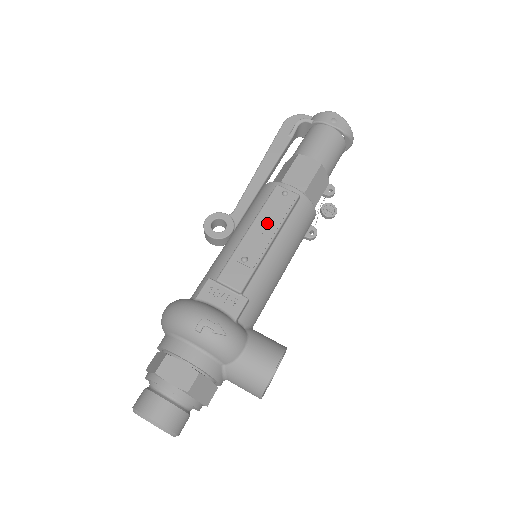
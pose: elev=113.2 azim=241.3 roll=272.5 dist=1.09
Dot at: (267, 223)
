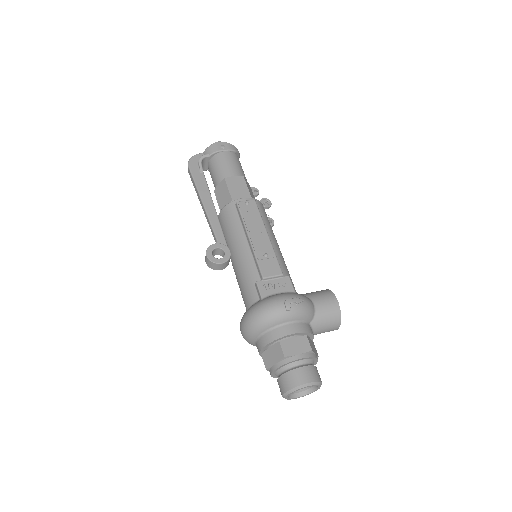
Dot at: (256, 227)
